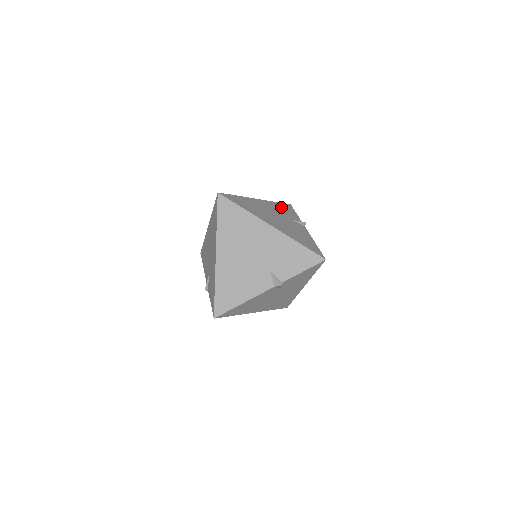
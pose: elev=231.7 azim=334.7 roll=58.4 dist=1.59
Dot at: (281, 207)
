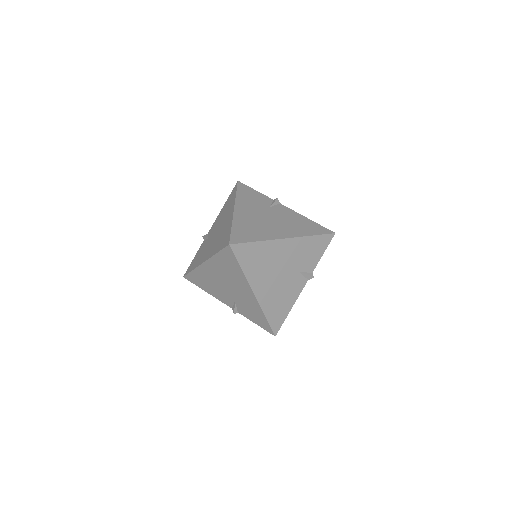
Dot at: (246, 197)
